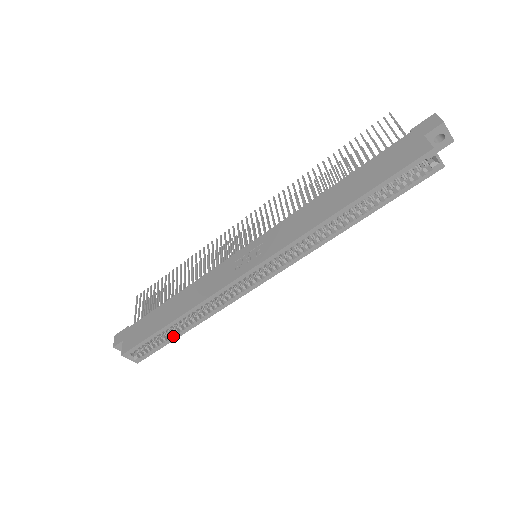
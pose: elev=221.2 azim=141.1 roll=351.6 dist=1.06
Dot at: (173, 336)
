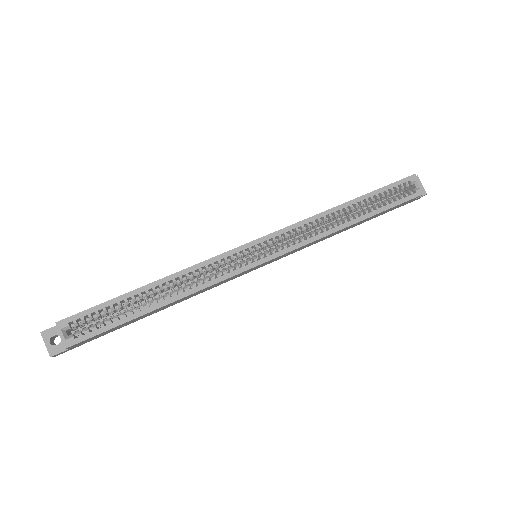
Dot at: (137, 311)
